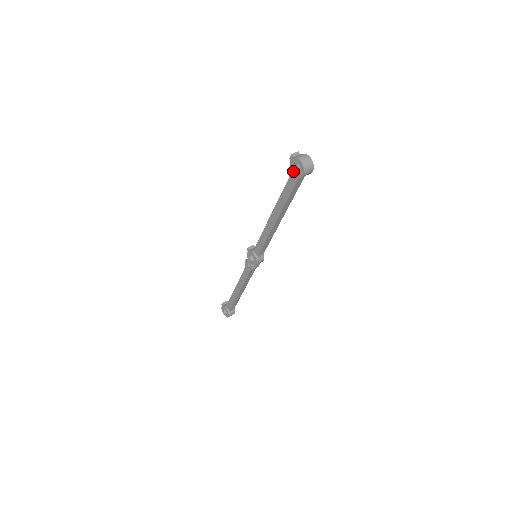
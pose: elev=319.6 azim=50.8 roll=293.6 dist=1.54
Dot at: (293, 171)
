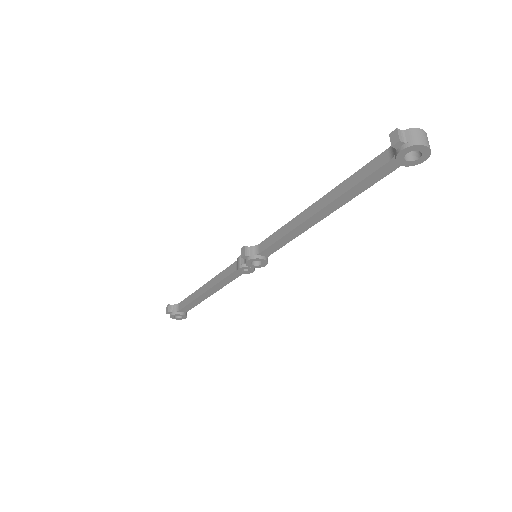
Dot at: (402, 161)
